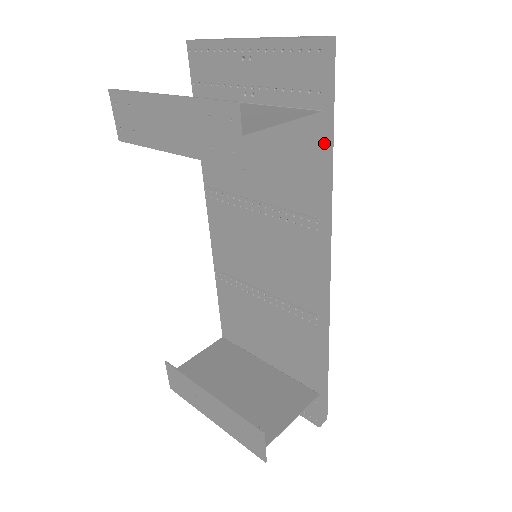
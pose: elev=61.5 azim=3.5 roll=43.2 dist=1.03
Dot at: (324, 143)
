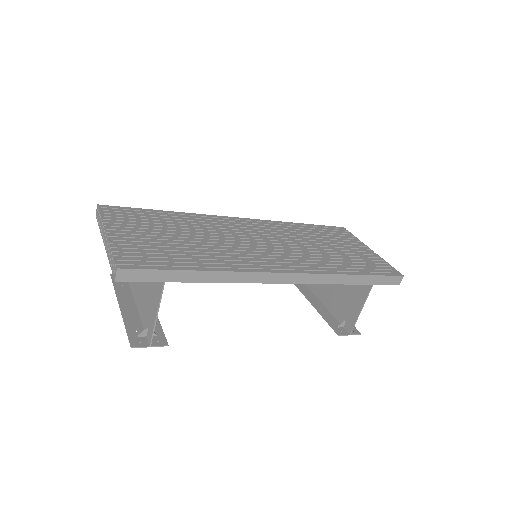
Dot at: (187, 280)
